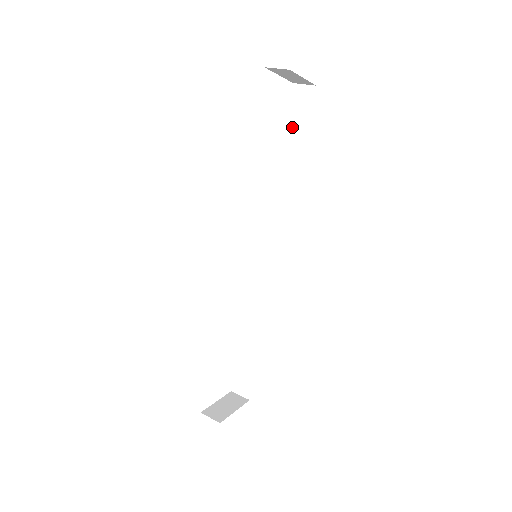
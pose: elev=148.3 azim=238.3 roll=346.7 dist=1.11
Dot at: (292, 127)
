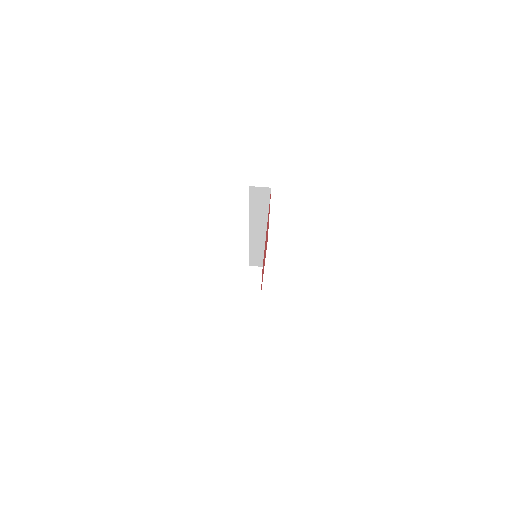
Dot at: (256, 202)
